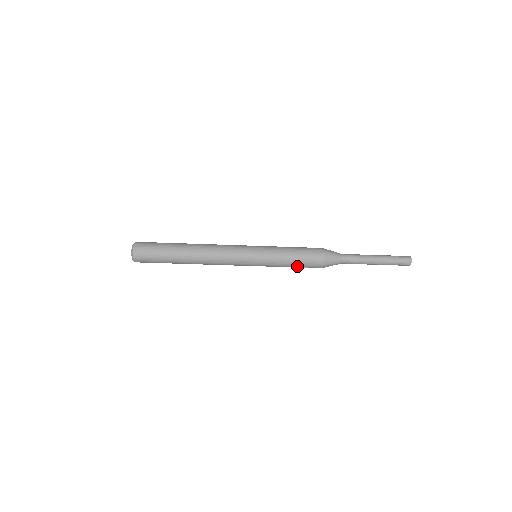
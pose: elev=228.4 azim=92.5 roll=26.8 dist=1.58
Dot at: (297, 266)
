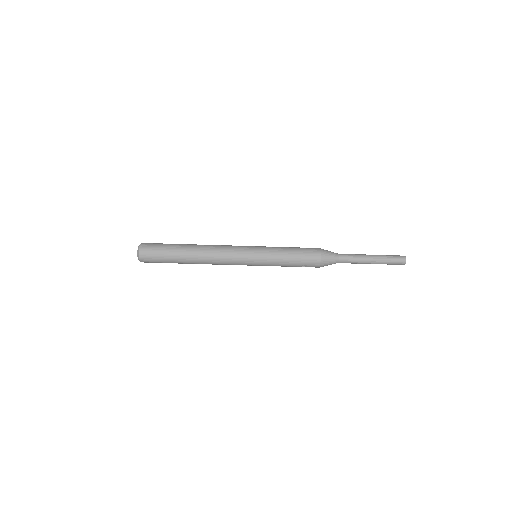
Dot at: (295, 265)
